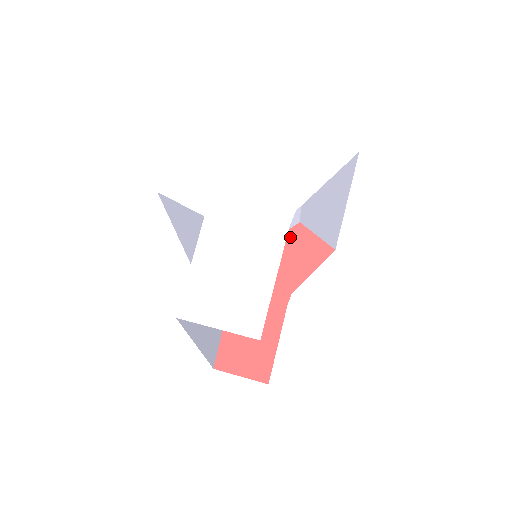
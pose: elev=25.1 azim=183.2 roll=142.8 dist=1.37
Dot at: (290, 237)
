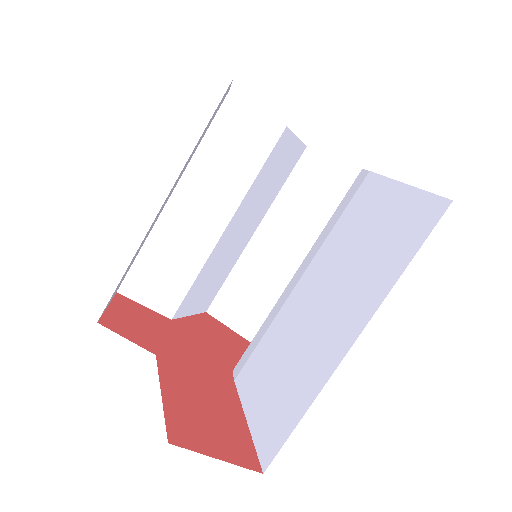
Dot at: (202, 320)
